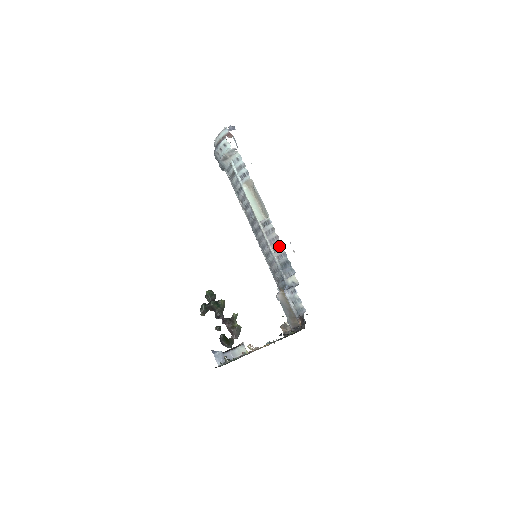
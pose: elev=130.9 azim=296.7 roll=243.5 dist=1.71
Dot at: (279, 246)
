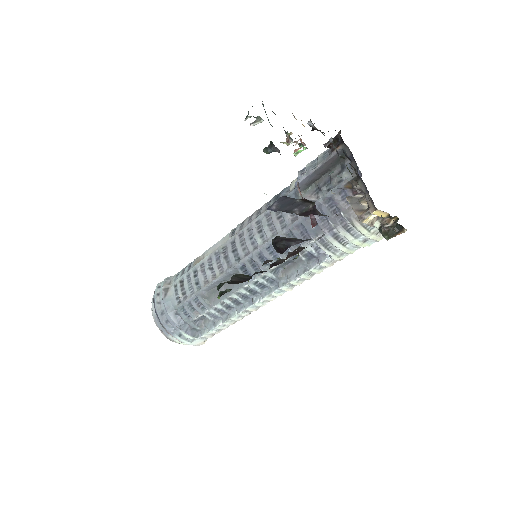
Dot at: (259, 211)
